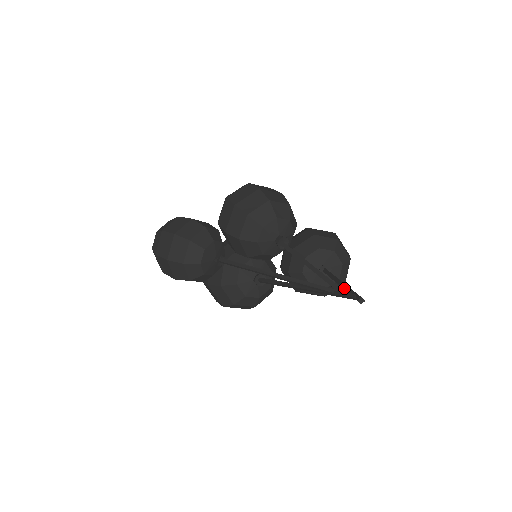
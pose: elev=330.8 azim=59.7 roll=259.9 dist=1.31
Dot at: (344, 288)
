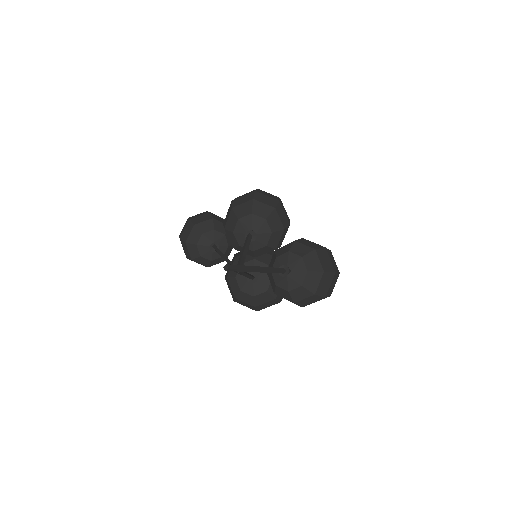
Dot at: (246, 267)
